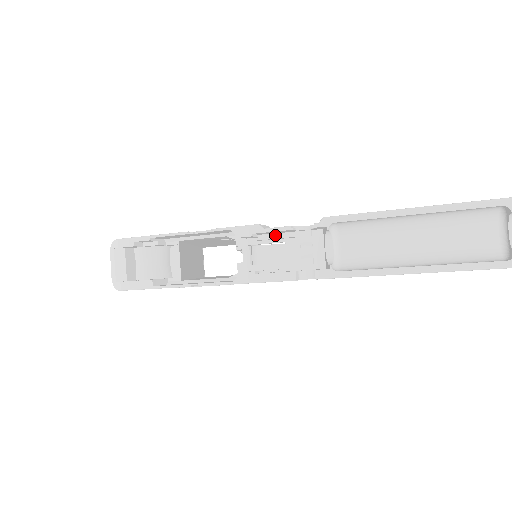
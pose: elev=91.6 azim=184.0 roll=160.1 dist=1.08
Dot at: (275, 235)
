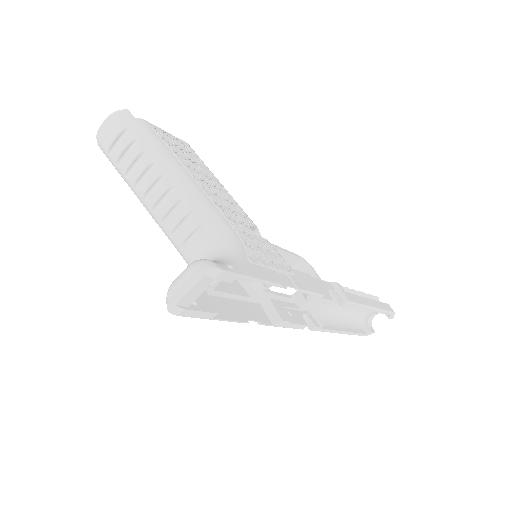
Dot at: occluded
